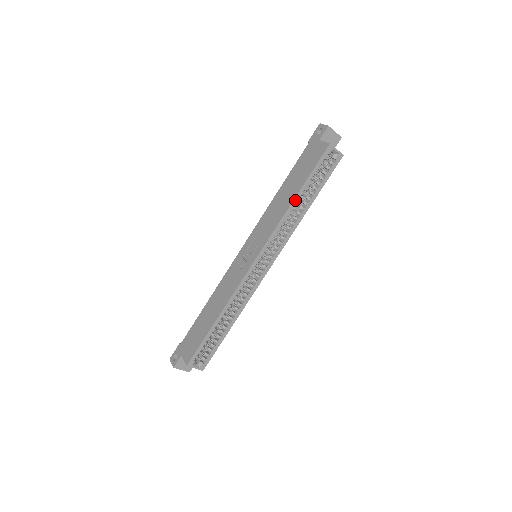
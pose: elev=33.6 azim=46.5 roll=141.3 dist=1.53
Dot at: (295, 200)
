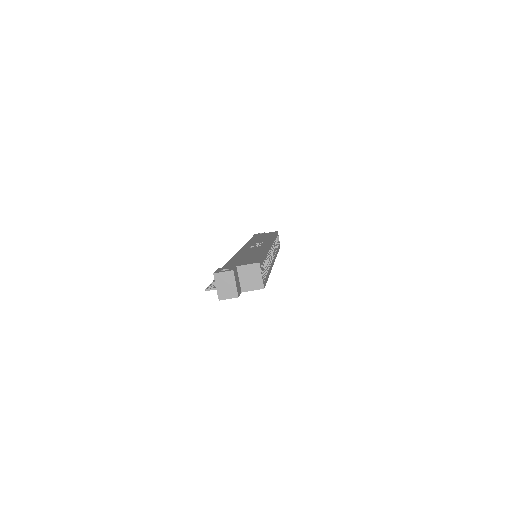
Dot at: (275, 237)
